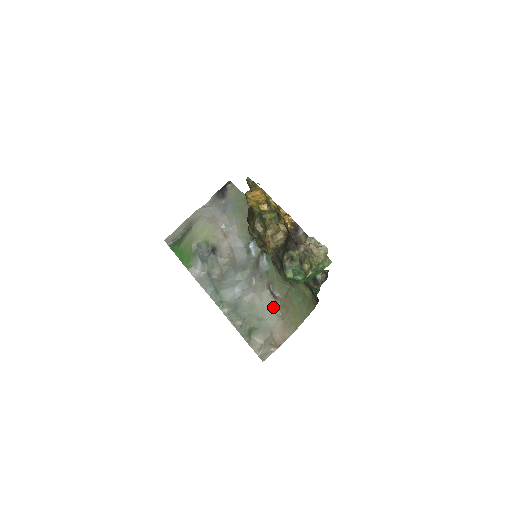
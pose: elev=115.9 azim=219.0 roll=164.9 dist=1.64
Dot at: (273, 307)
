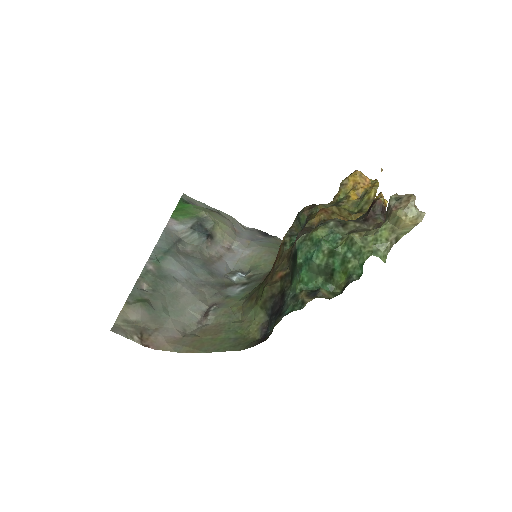
Dot at: (190, 321)
